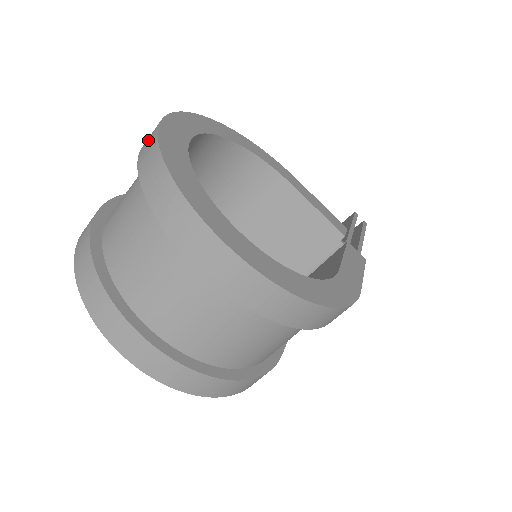
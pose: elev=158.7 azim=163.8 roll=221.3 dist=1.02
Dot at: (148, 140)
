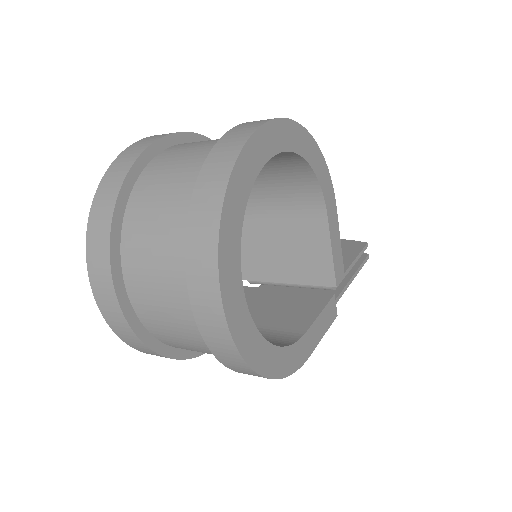
Dot at: (226, 148)
